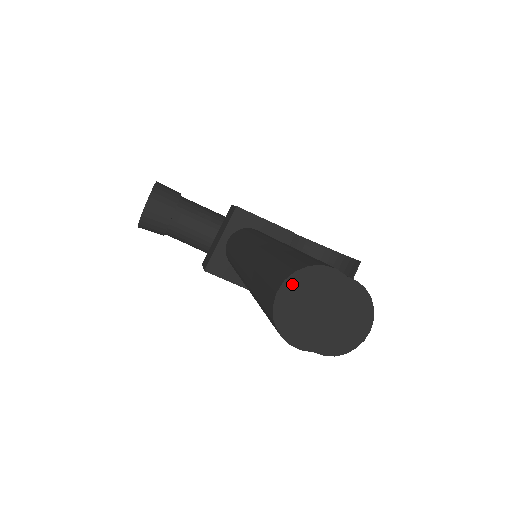
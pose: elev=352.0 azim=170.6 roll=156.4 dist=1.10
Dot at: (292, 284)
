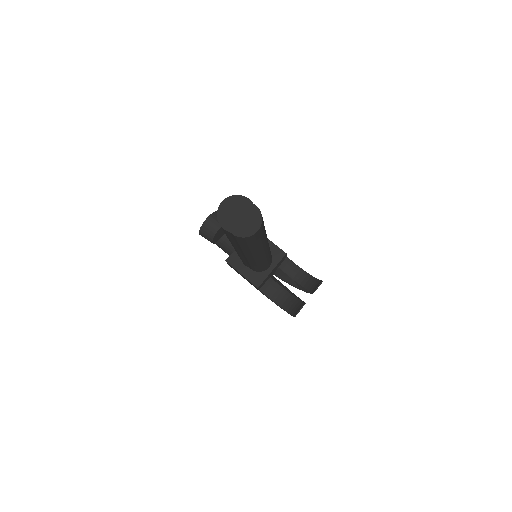
Dot at: (229, 200)
